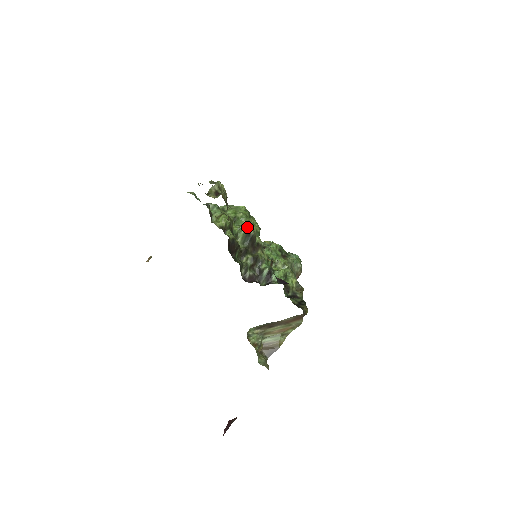
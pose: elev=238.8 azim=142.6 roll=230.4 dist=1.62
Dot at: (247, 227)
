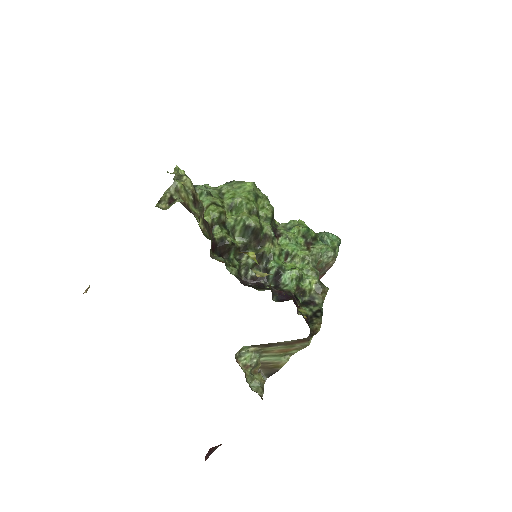
Dot at: (246, 217)
